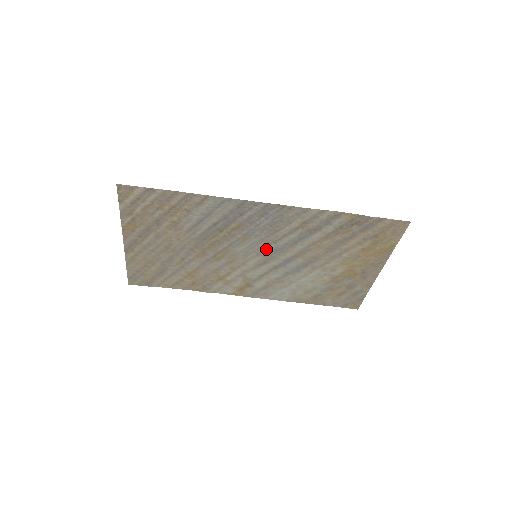
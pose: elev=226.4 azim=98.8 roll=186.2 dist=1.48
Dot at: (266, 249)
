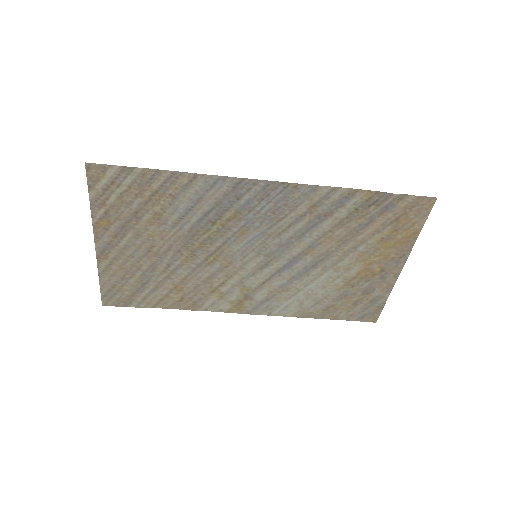
Dot at: (268, 246)
